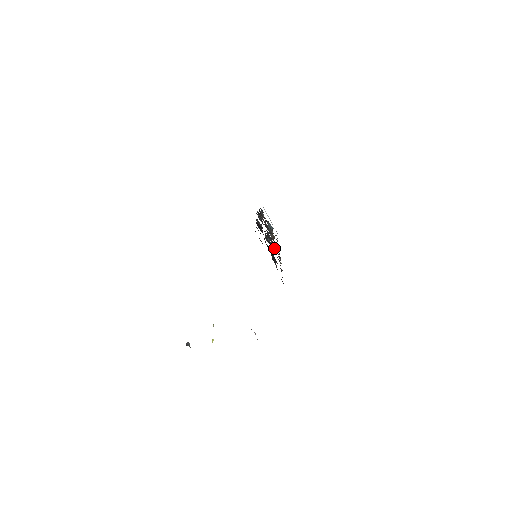
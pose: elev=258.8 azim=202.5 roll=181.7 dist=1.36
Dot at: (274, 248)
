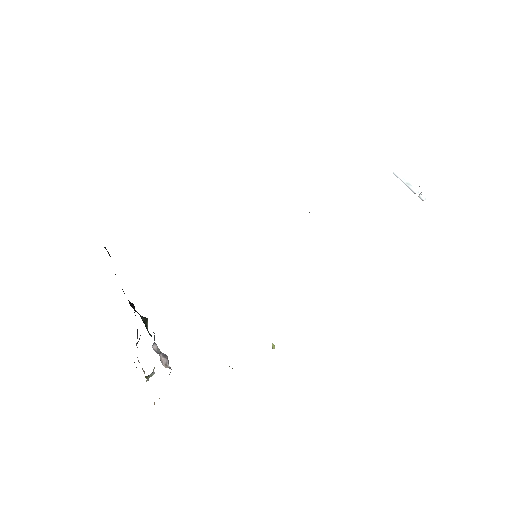
Dot at: occluded
